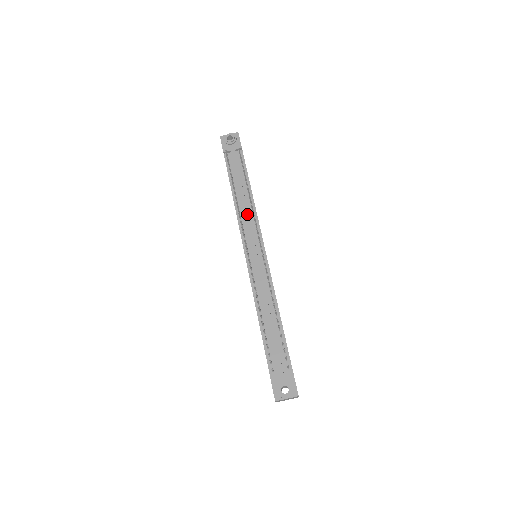
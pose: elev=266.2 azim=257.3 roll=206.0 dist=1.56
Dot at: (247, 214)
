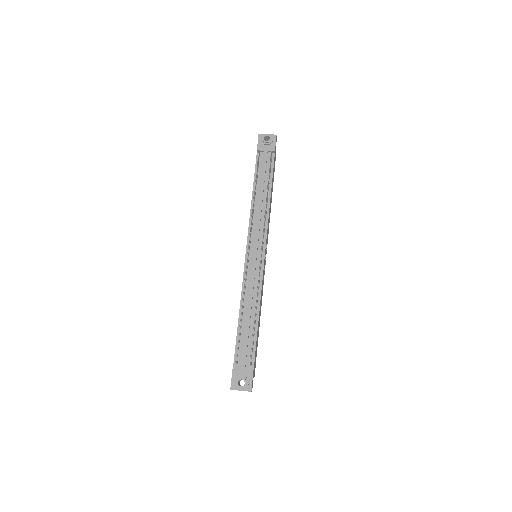
Dot at: (259, 216)
